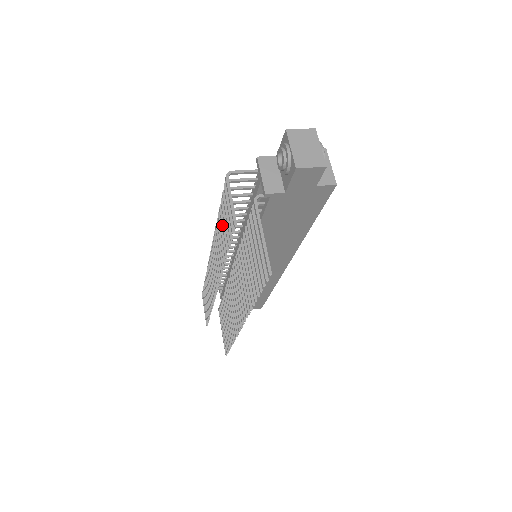
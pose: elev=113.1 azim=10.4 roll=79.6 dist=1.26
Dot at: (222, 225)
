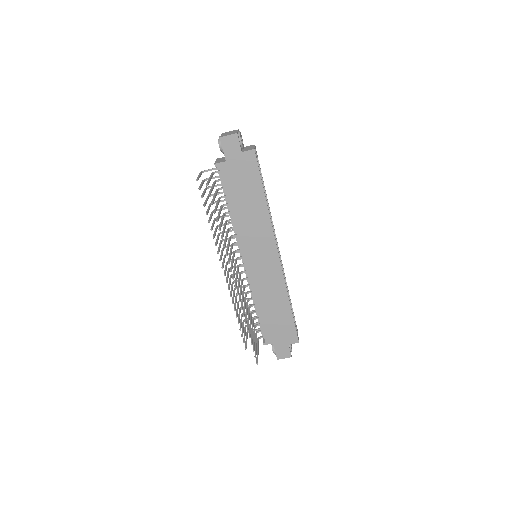
Dot at: (208, 207)
